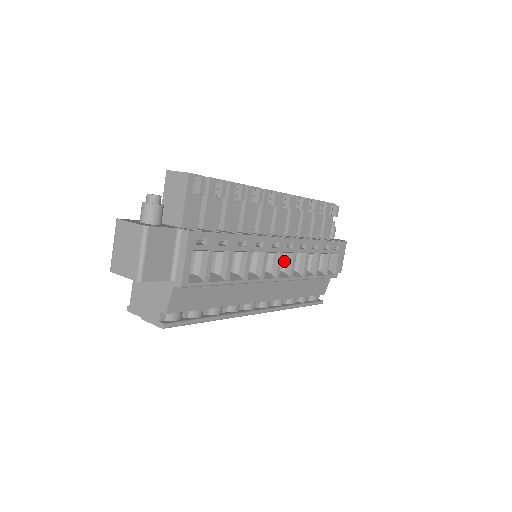
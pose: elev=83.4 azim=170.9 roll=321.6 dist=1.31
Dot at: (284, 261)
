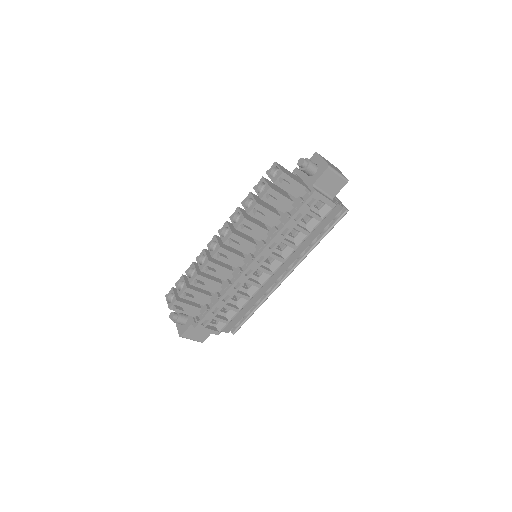
Dot at: occluded
